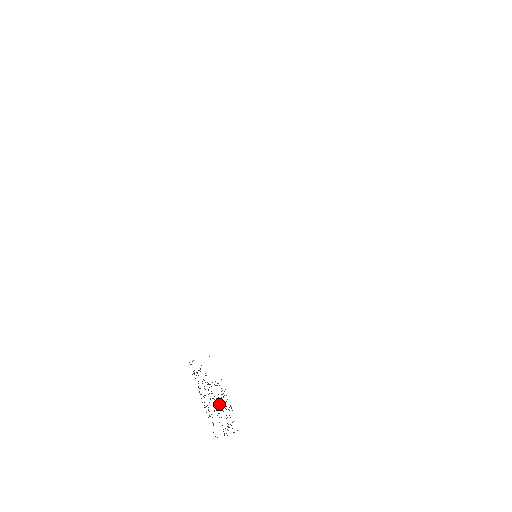
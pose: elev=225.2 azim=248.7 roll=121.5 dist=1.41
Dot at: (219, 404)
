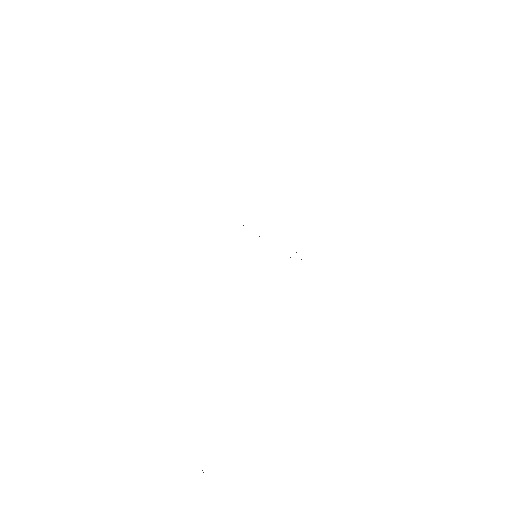
Dot at: occluded
